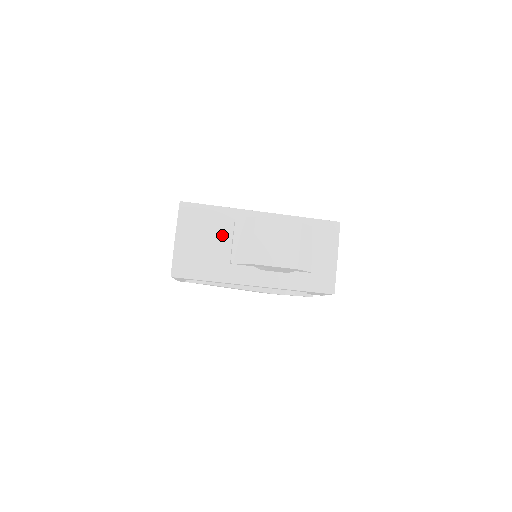
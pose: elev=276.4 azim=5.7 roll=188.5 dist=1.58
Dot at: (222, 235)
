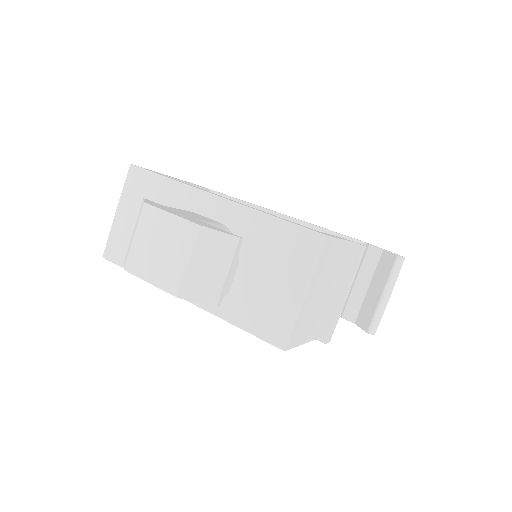
Dot at: occluded
